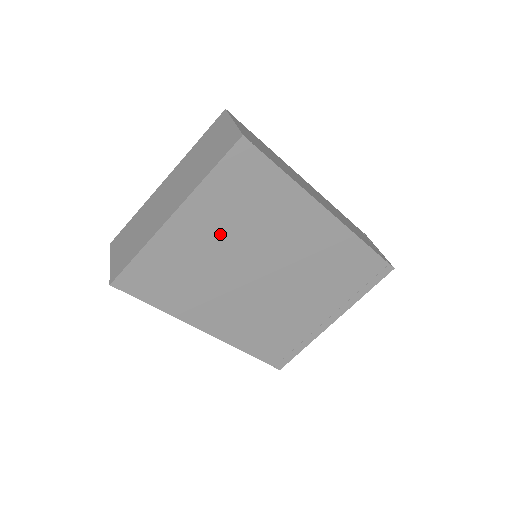
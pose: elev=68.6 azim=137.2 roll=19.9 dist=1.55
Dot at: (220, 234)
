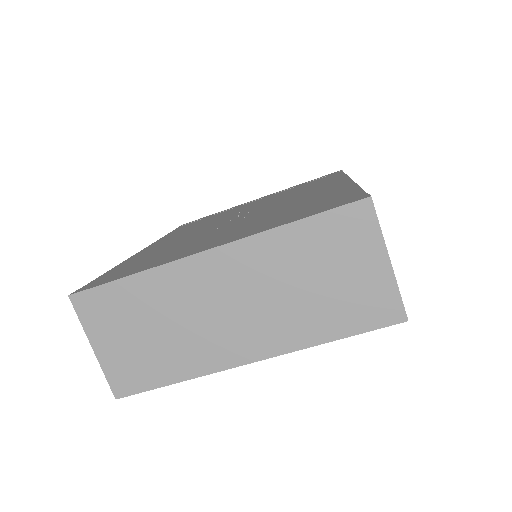
Dot at: occluded
